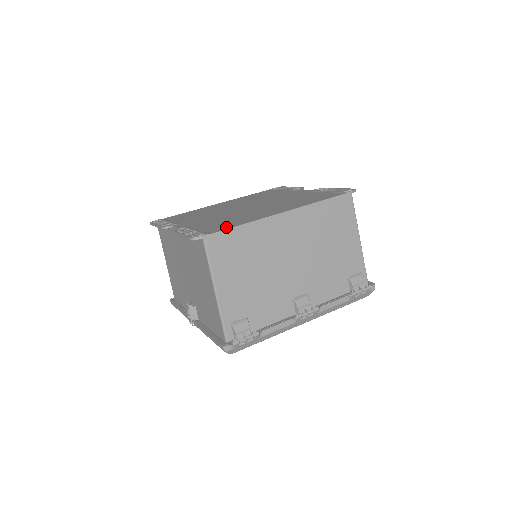
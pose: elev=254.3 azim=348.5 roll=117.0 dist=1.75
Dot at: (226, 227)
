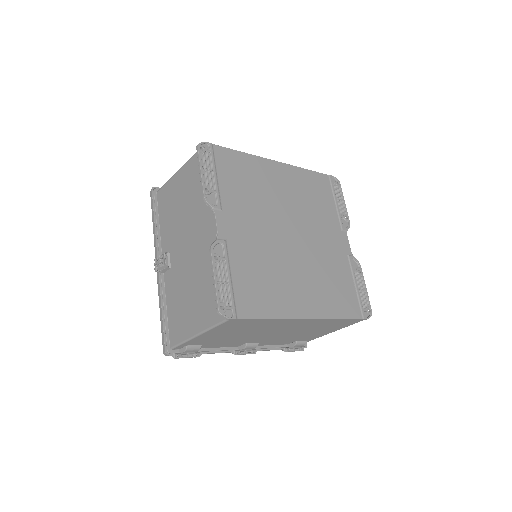
Dot at: (255, 310)
